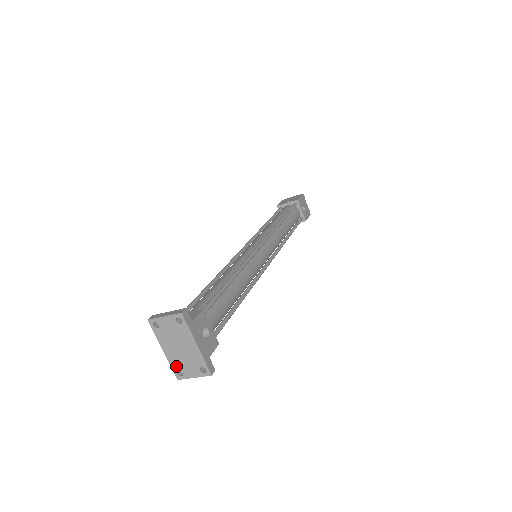
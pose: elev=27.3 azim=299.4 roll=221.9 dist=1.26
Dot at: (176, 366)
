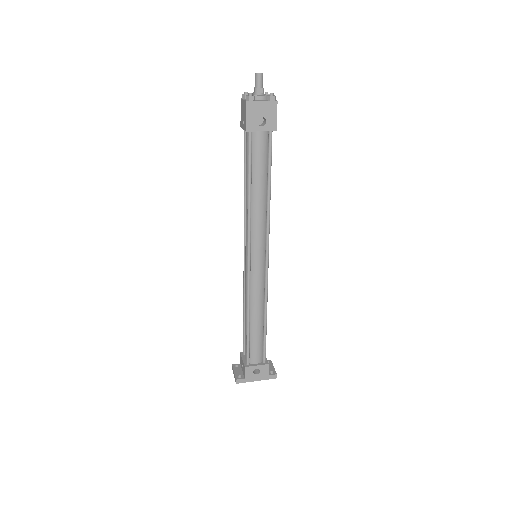
Dot at: occluded
